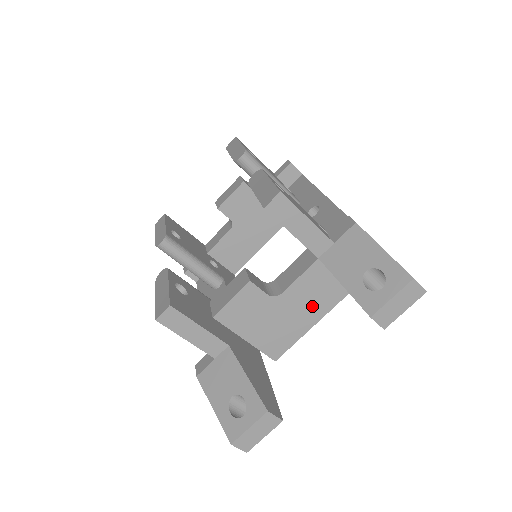
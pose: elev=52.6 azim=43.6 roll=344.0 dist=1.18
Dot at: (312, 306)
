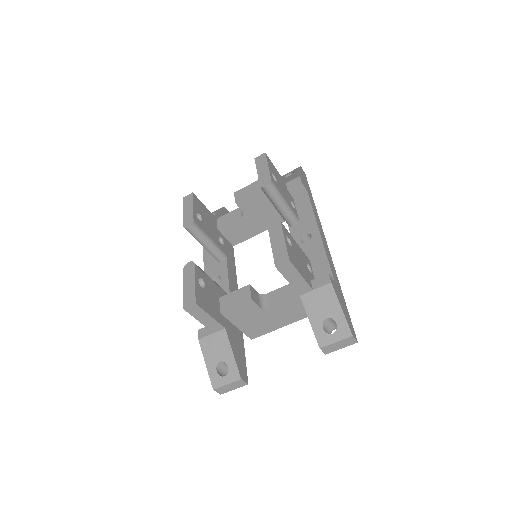
Dot at: (286, 317)
